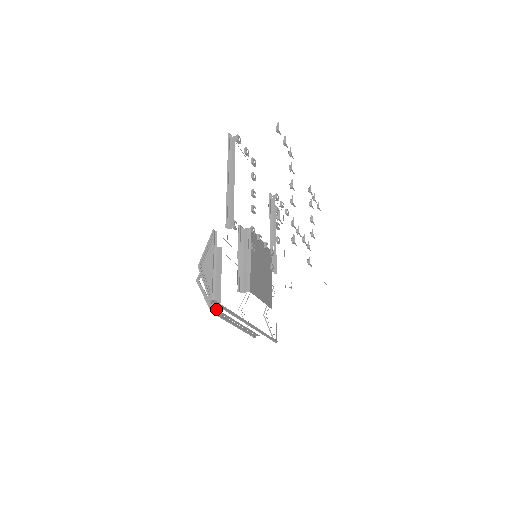
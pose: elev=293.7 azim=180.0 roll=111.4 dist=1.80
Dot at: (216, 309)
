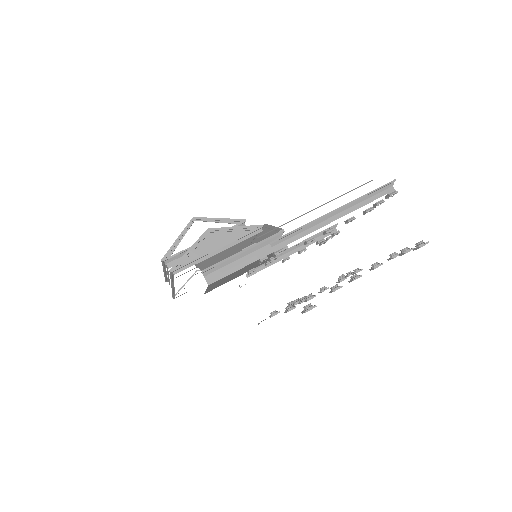
Dot at: (169, 262)
